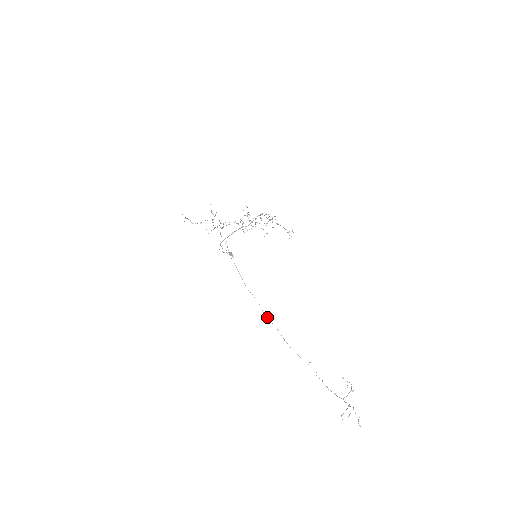
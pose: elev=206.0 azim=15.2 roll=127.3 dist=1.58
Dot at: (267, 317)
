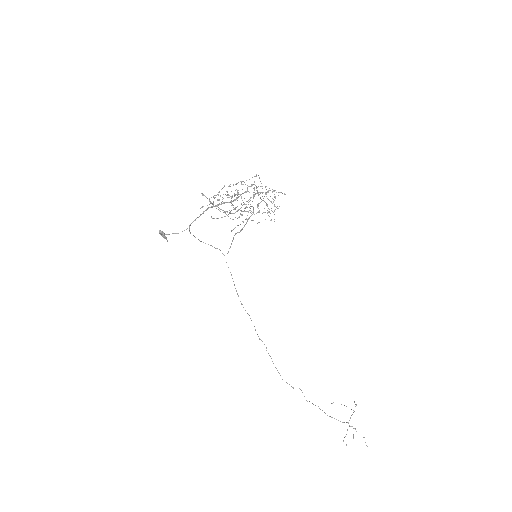
Dot at: occluded
